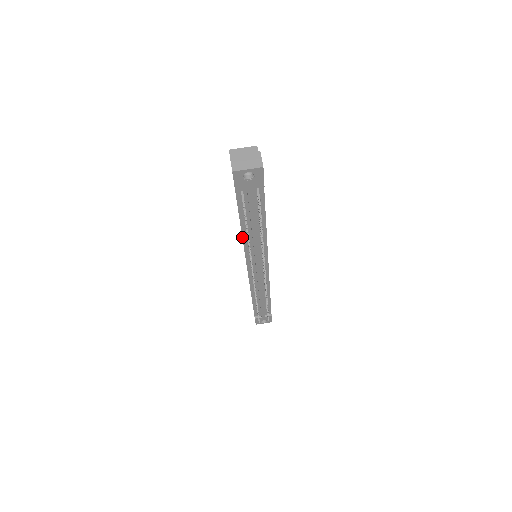
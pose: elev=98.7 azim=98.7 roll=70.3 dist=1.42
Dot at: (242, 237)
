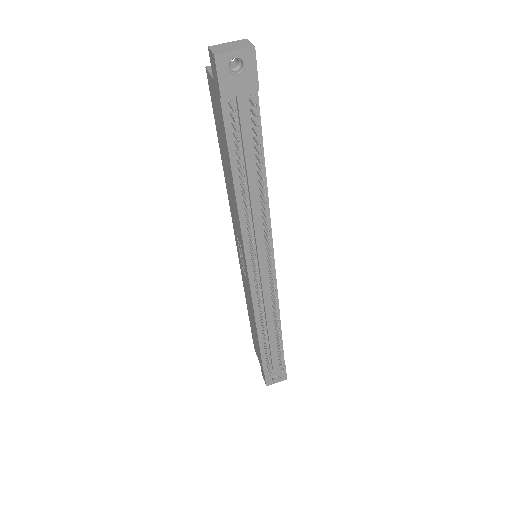
Dot at: (236, 202)
